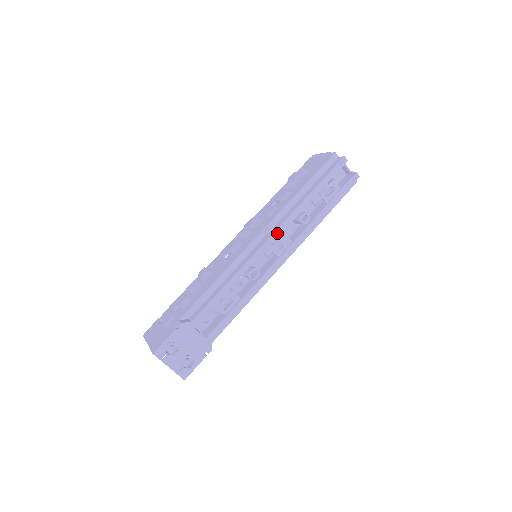
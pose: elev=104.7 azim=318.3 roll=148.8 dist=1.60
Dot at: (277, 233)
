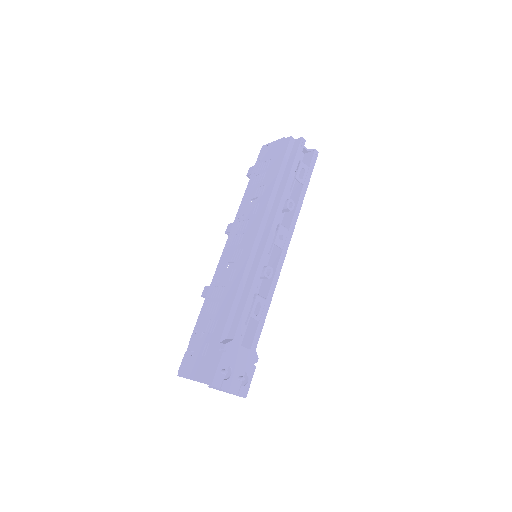
Dot at: (274, 226)
